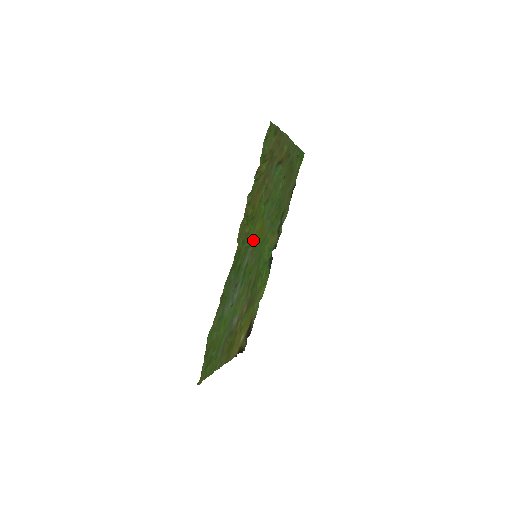
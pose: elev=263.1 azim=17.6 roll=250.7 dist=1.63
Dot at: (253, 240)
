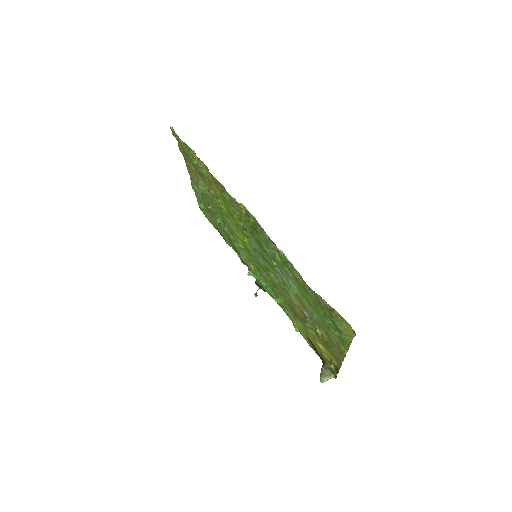
Dot at: (243, 230)
